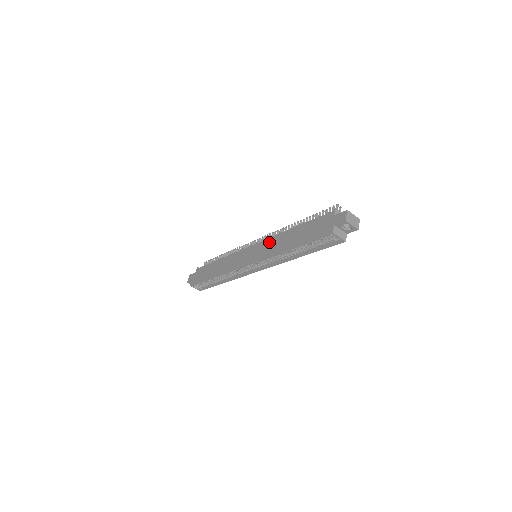
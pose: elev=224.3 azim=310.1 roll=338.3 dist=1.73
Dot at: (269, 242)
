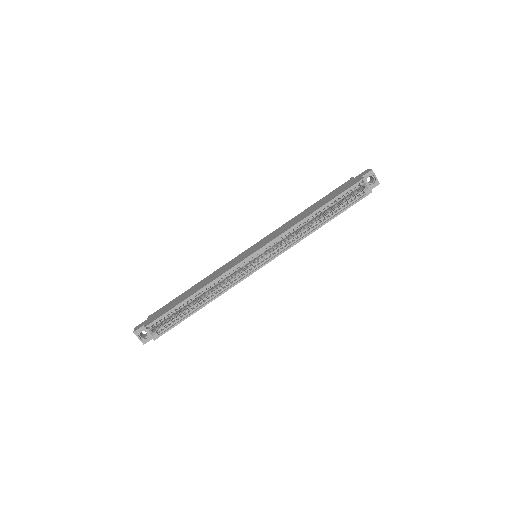
Dot at: (278, 229)
